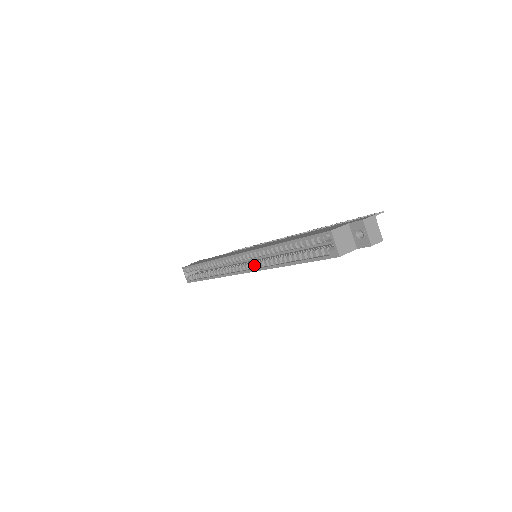
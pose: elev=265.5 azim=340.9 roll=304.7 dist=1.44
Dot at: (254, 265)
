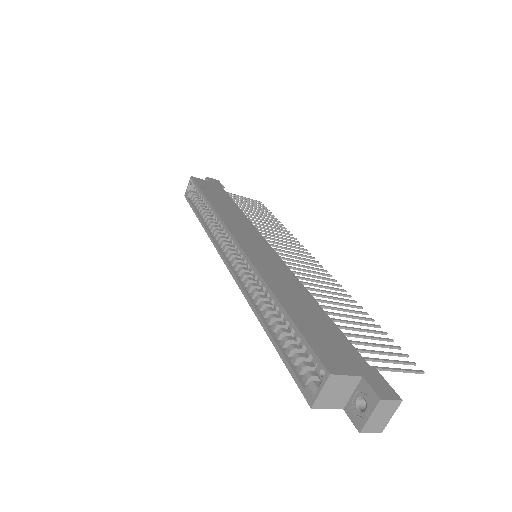
Dot at: (240, 272)
